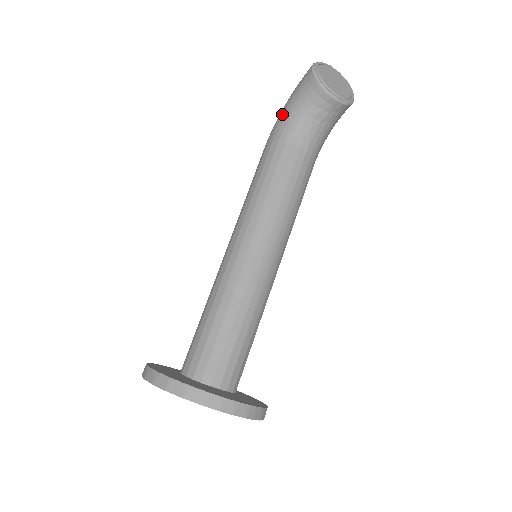
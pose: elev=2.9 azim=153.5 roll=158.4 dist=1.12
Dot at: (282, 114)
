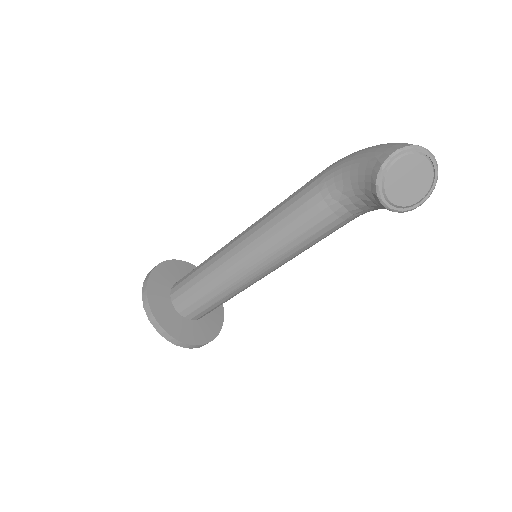
Dot at: (344, 165)
